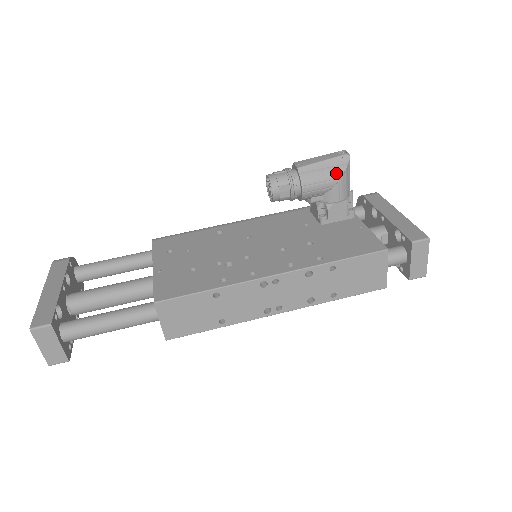
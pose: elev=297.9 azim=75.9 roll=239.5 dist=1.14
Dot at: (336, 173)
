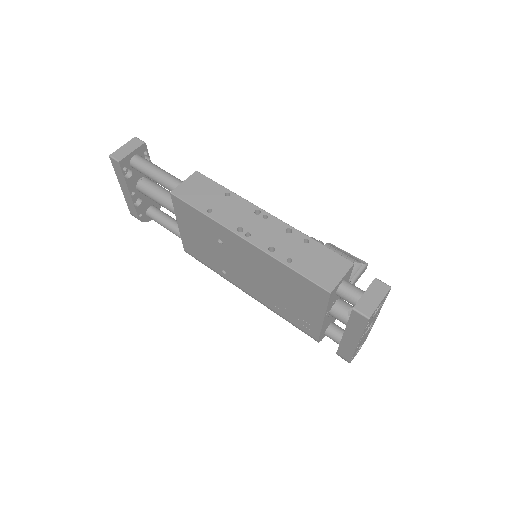
Dot at: (351, 258)
